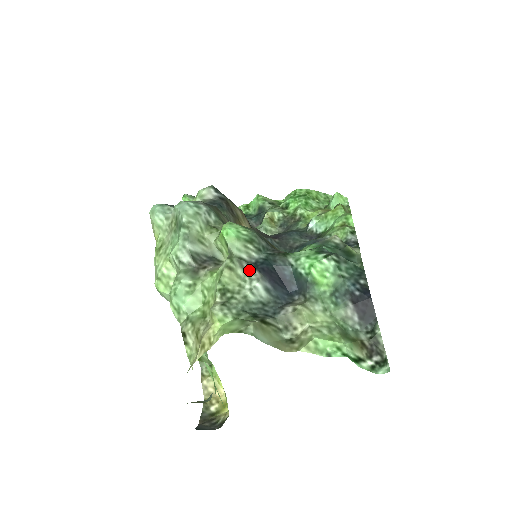
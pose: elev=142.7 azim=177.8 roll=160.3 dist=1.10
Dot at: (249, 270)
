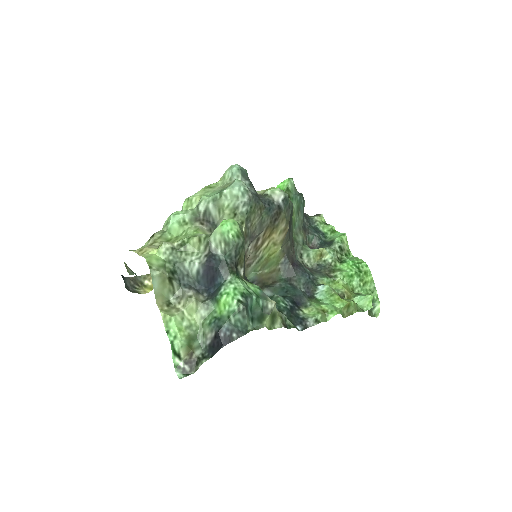
Dot at: (206, 253)
